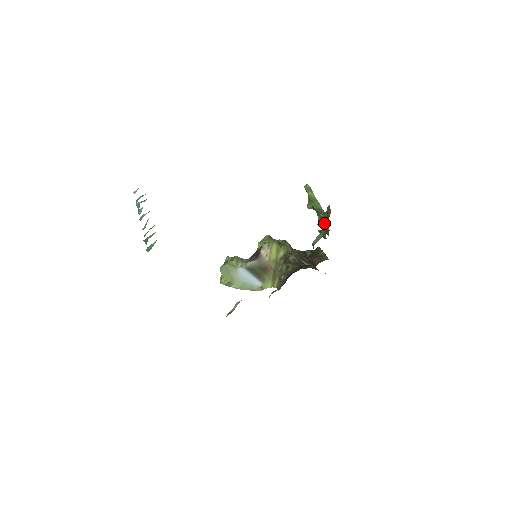
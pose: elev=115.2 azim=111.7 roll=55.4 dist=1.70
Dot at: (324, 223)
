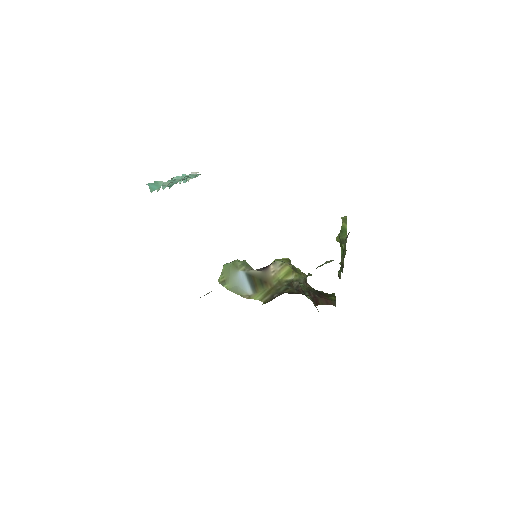
Dot at: (342, 256)
